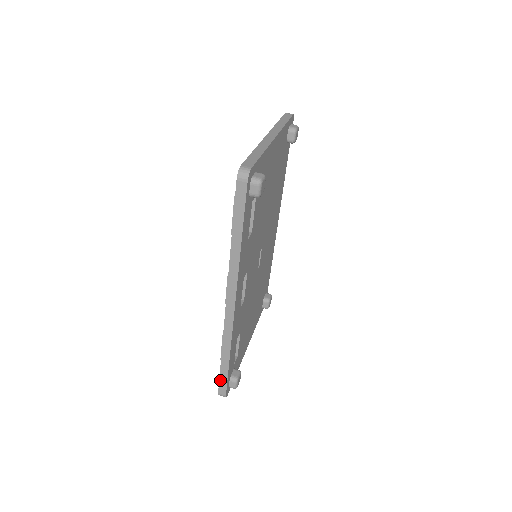
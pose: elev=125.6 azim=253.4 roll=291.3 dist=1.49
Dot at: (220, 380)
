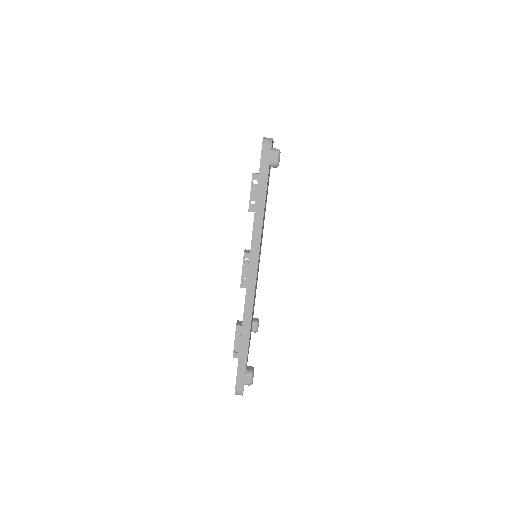
Dot at: (238, 372)
